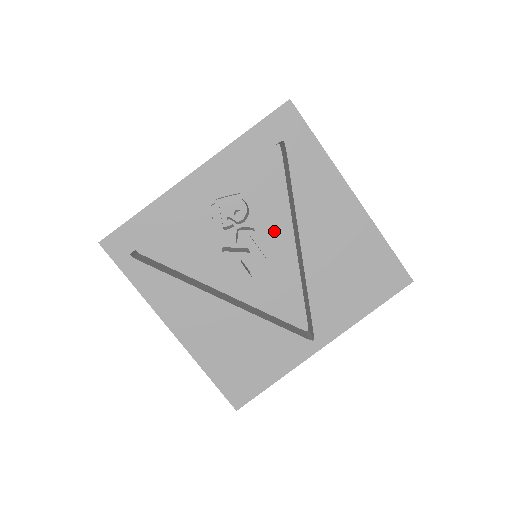
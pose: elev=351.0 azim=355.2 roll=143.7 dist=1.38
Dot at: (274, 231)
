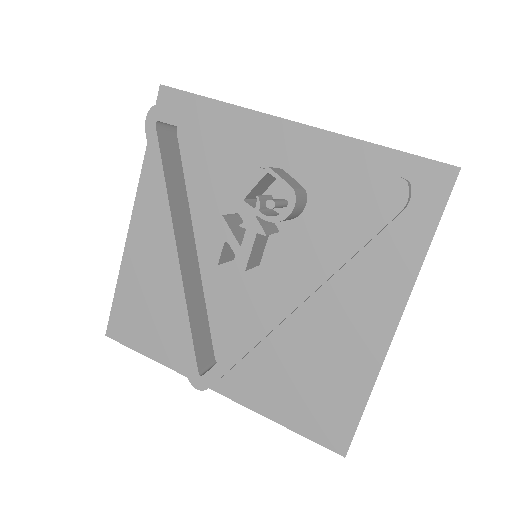
Dot at: (292, 258)
